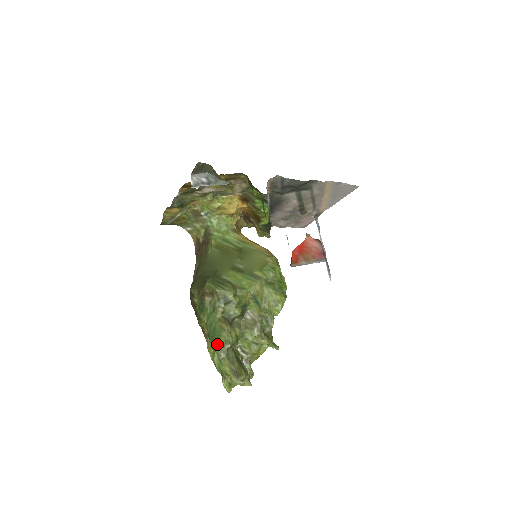
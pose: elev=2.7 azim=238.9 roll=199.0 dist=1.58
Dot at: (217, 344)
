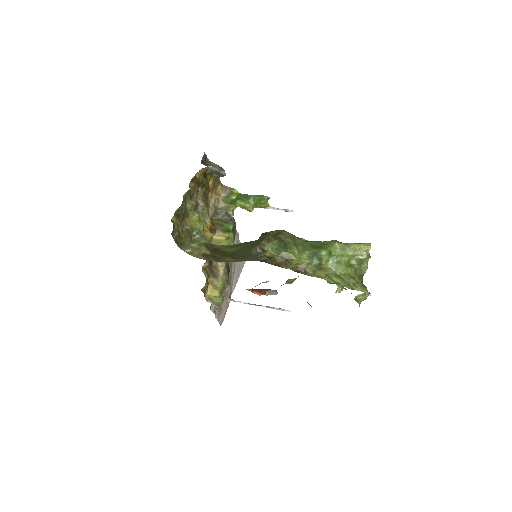
Dot at: (328, 243)
